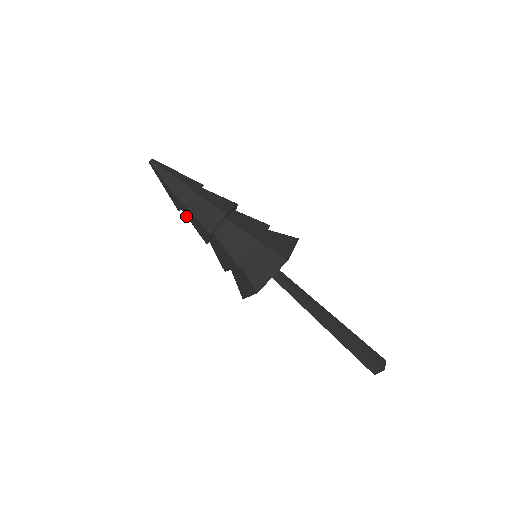
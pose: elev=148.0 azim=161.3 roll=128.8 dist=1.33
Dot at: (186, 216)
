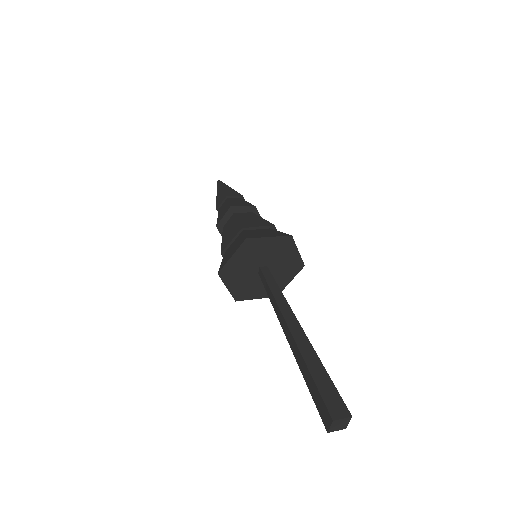
Dot at: occluded
